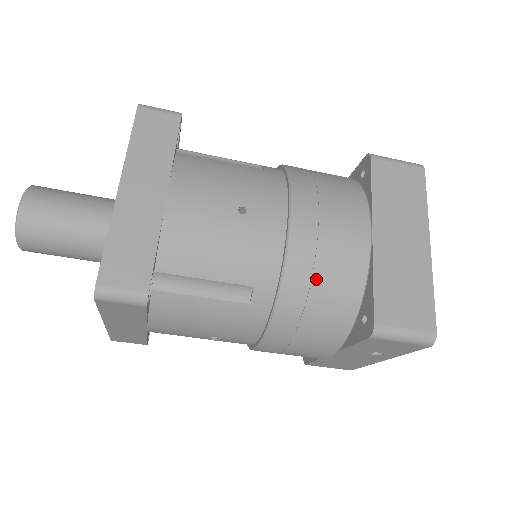
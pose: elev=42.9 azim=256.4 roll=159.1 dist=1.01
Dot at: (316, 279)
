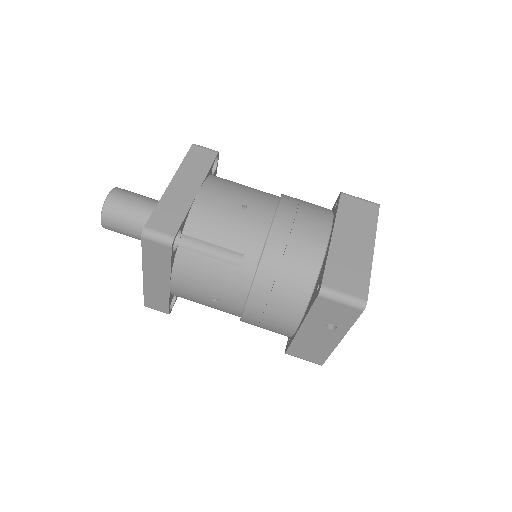
Dot at: (287, 254)
